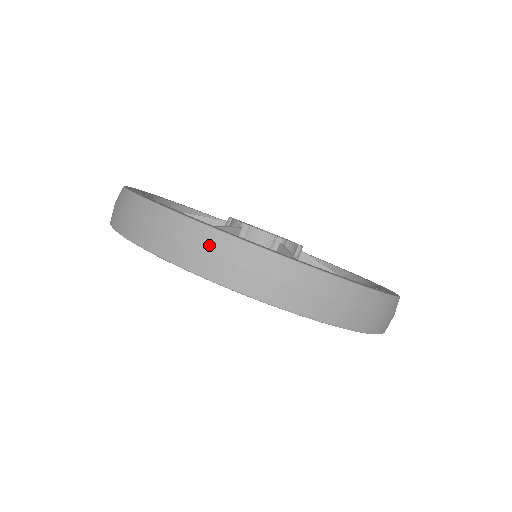
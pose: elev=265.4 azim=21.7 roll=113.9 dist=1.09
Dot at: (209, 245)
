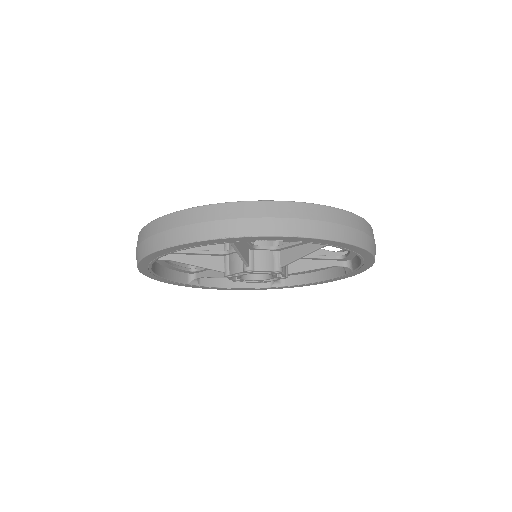
Dot at: (273, 212)
